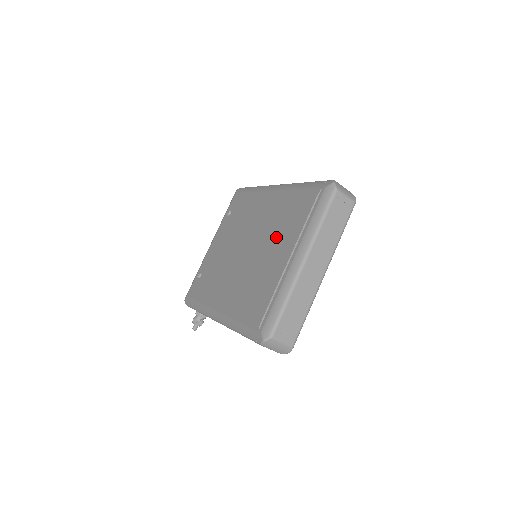
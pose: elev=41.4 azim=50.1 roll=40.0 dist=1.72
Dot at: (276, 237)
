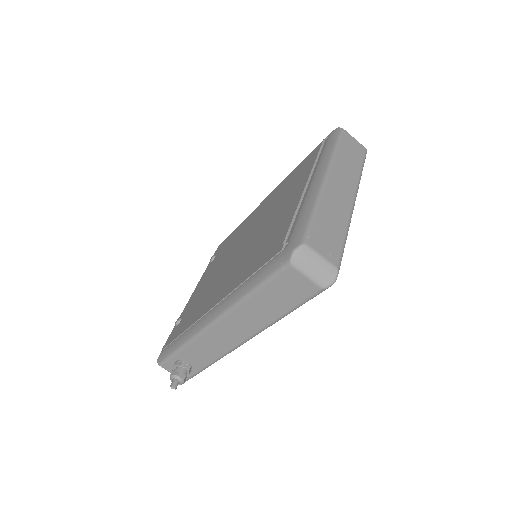
Dot at: (281, 201)
